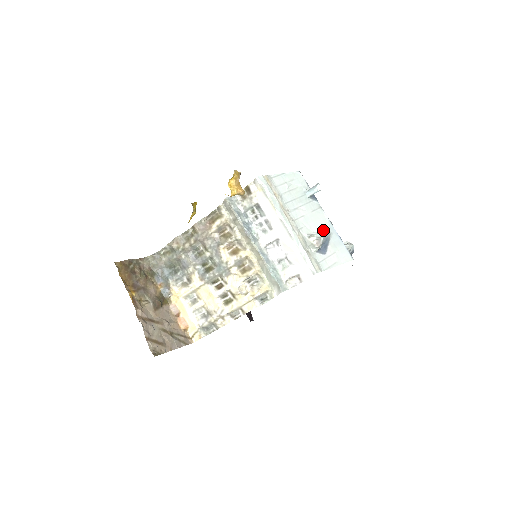
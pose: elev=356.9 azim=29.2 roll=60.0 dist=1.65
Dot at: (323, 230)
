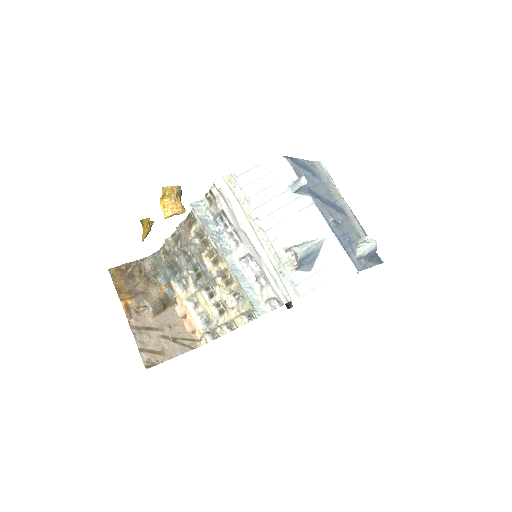
Dot at: (311, 237)
